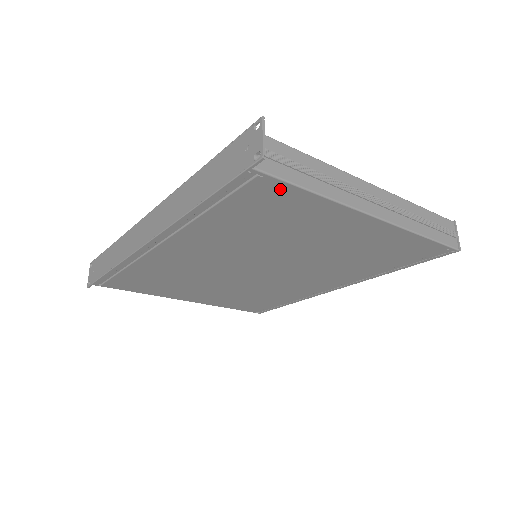
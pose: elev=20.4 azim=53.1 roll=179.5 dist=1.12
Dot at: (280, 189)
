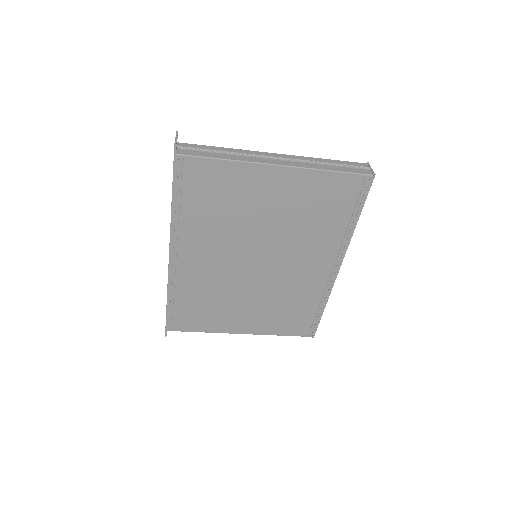
Dot at: (203, 165)
